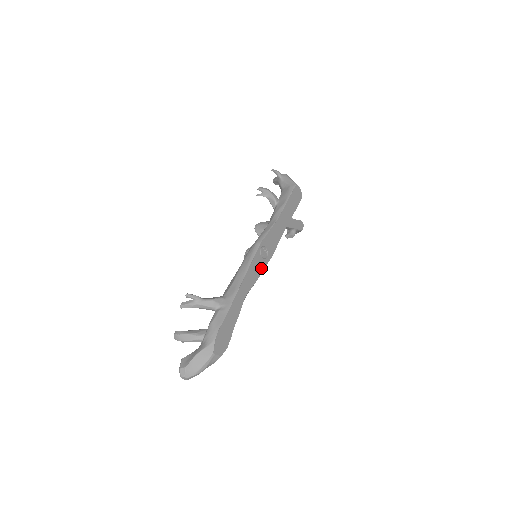
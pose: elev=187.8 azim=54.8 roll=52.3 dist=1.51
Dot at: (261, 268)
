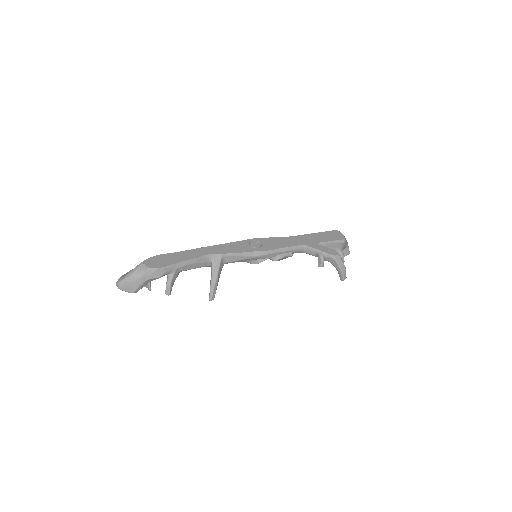
Dot at: (245, 250)
